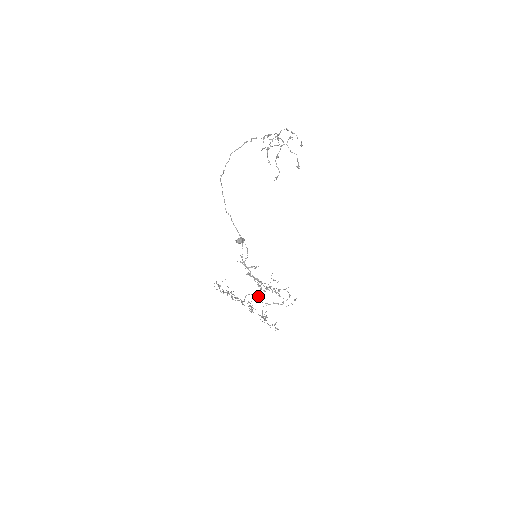
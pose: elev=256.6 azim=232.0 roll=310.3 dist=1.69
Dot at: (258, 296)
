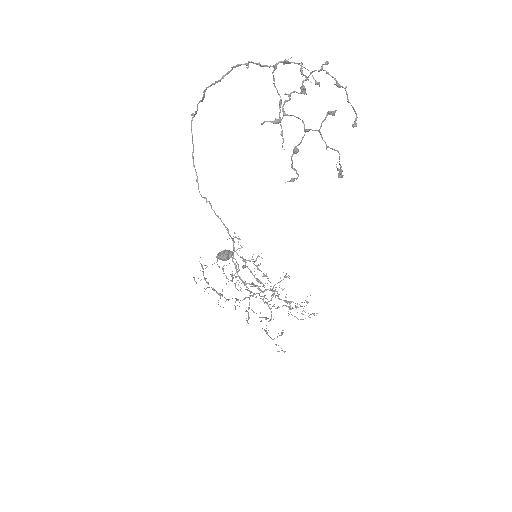
Dot at: occluded
